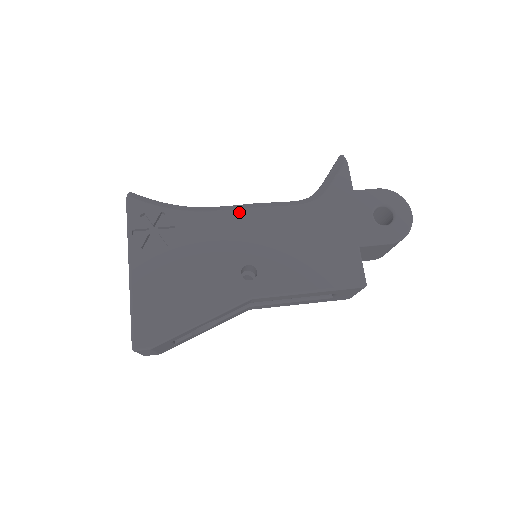
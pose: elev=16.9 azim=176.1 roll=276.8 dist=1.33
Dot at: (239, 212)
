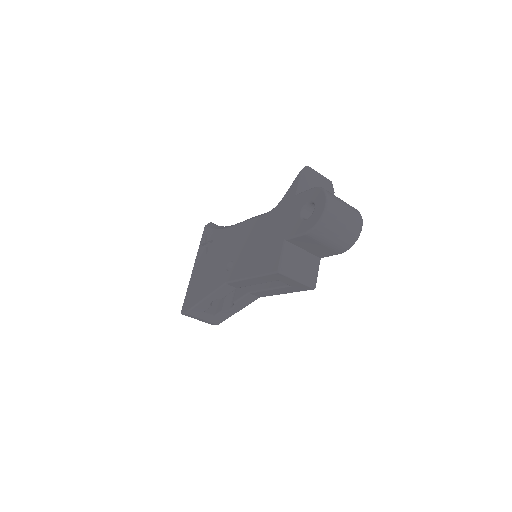
Dot at: (239, 225)
